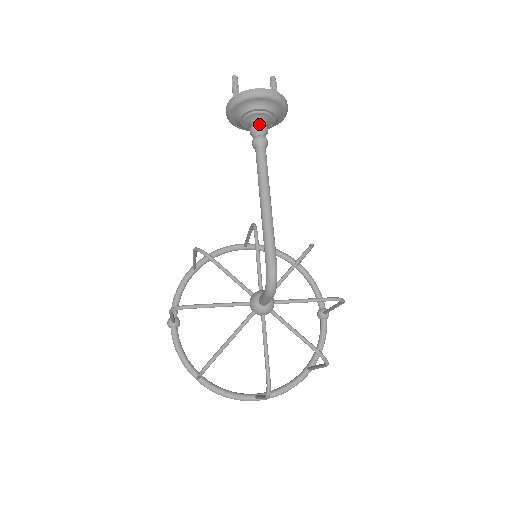
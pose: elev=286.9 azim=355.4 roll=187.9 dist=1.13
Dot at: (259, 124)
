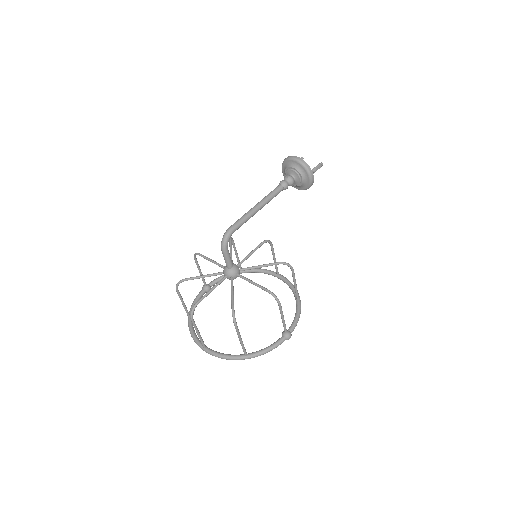
Dot at: (288, 175)
